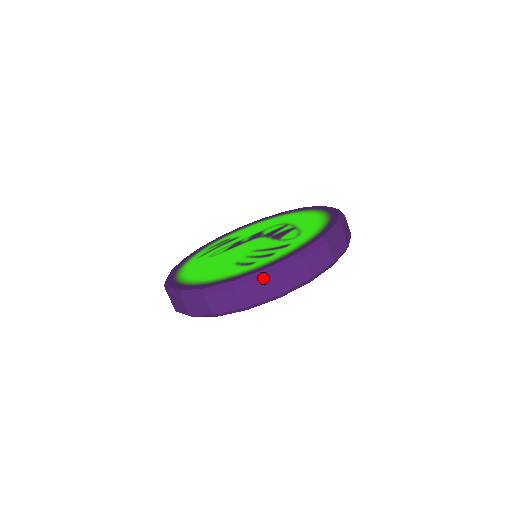
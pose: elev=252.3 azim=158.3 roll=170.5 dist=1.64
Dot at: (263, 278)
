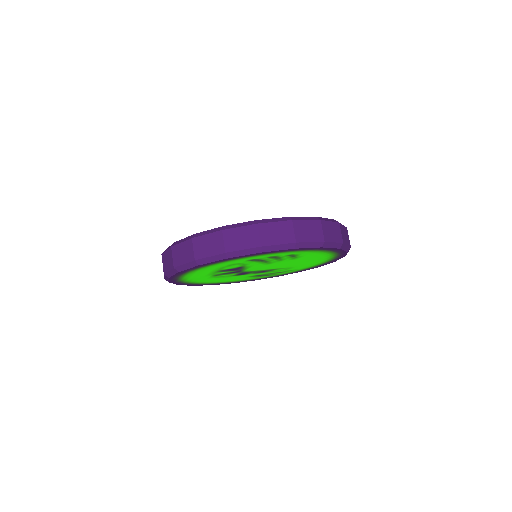
Dot at: (285, 222)
